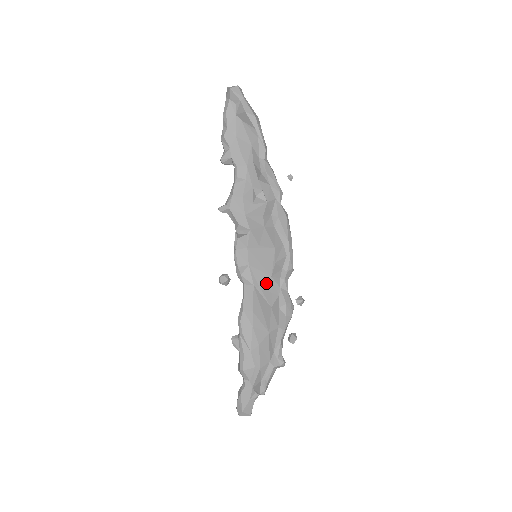
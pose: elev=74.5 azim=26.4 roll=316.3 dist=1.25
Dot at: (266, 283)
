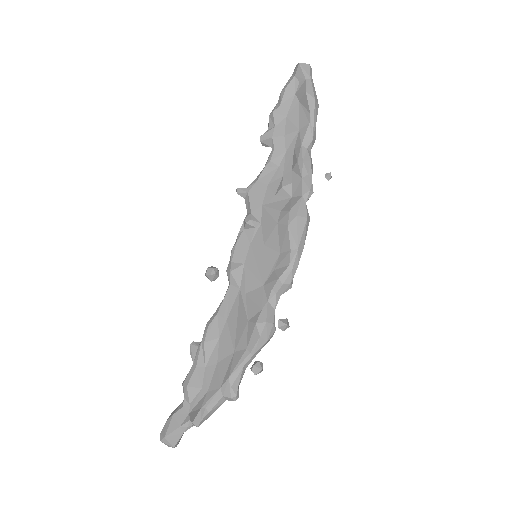
Dot at: (254, 291)
